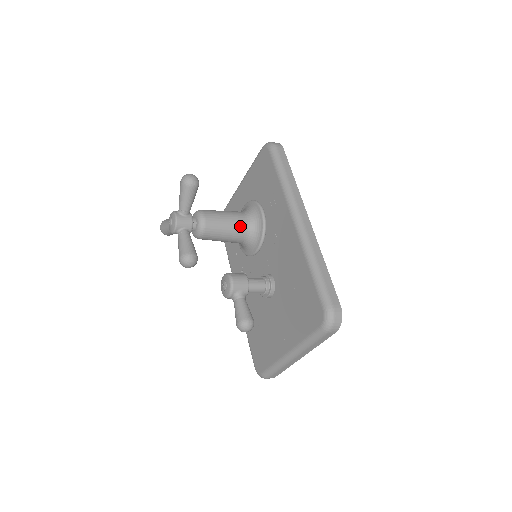
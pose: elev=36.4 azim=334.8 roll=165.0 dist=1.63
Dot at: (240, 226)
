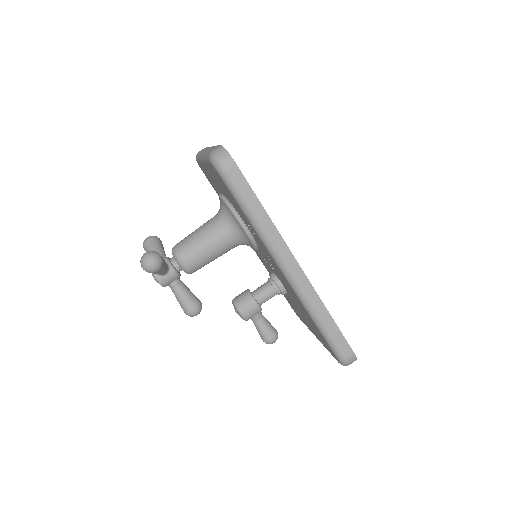
Dot at: (226, 247)
